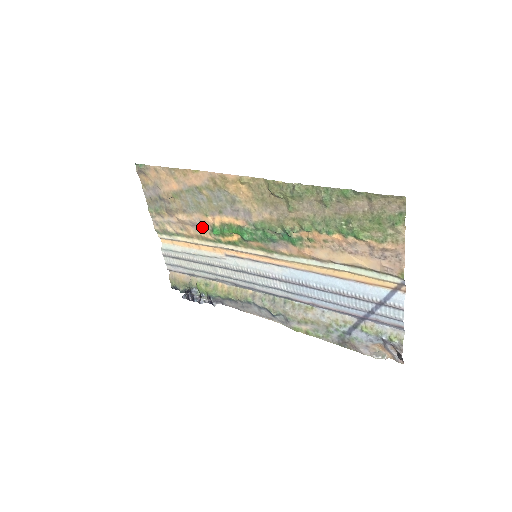
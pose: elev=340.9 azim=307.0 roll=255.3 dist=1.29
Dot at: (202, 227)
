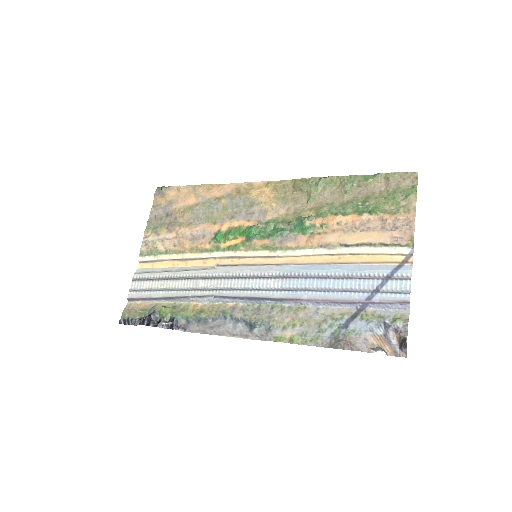
Dot at: (202, 238)
